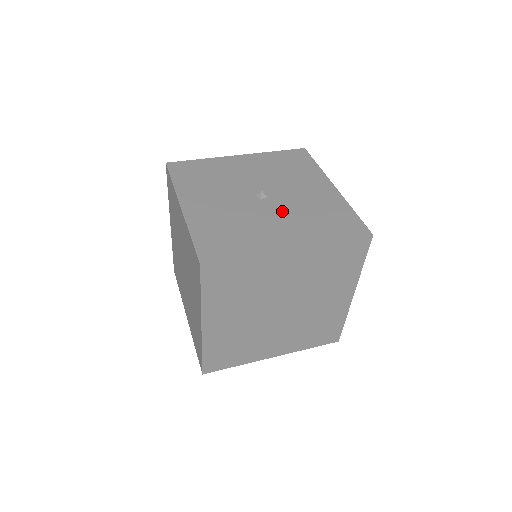
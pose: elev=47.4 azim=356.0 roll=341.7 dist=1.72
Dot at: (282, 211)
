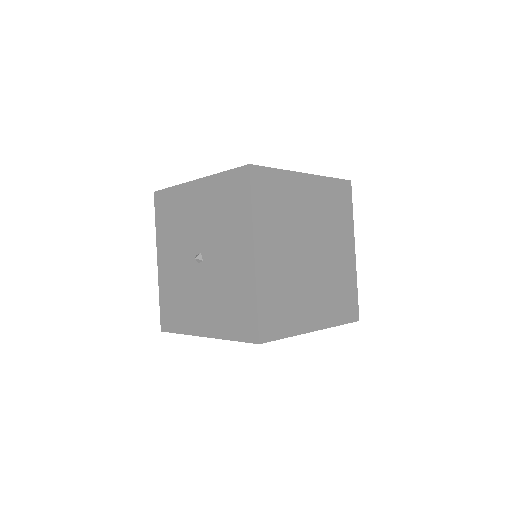
Dot at: (207, 285)
